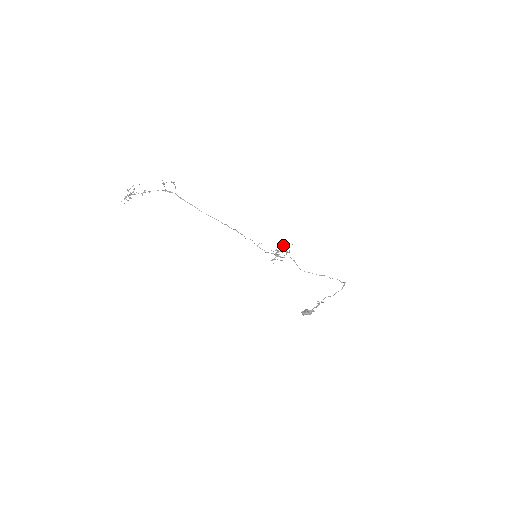
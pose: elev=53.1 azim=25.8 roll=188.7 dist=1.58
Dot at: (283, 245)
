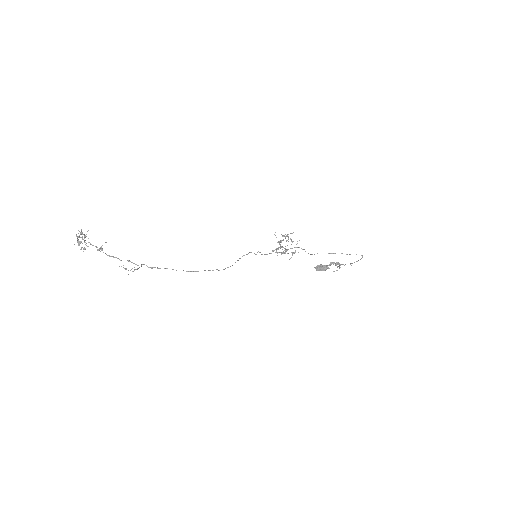
Dot at: (286, 241)
